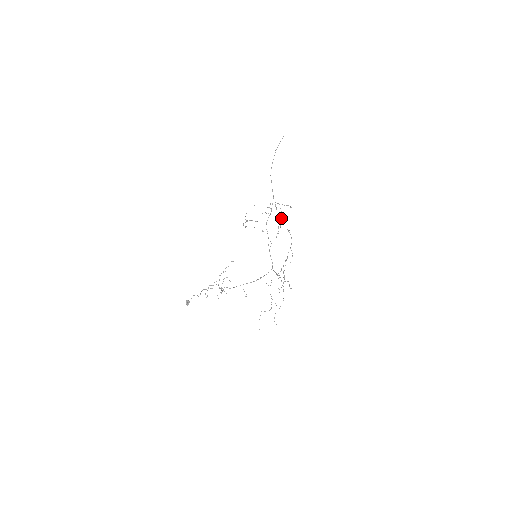
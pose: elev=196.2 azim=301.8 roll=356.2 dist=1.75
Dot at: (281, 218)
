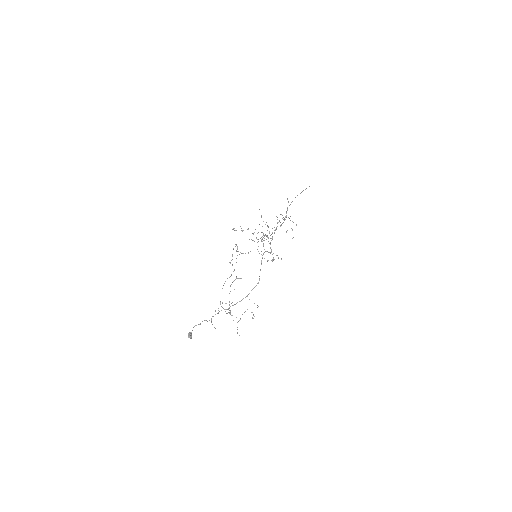
Dot at: occluded
